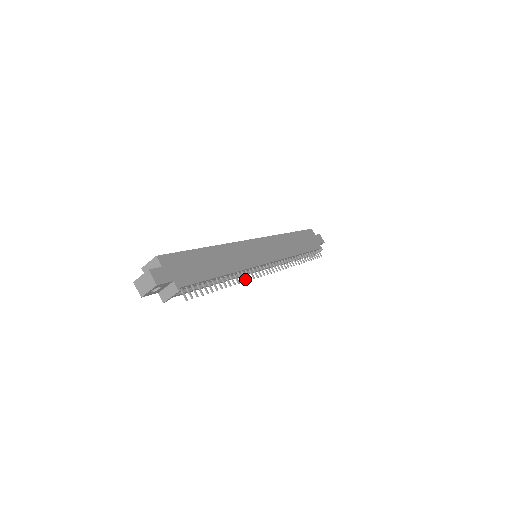
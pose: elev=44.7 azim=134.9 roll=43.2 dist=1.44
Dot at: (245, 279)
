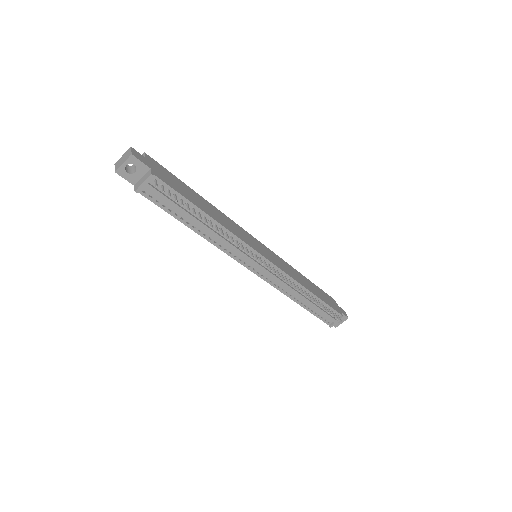
Dot at: (232, 241)
